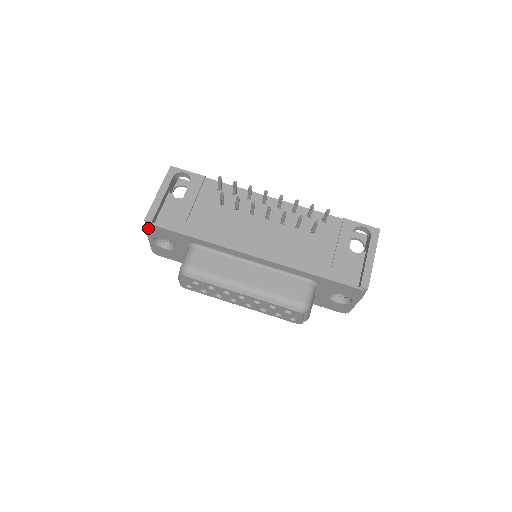
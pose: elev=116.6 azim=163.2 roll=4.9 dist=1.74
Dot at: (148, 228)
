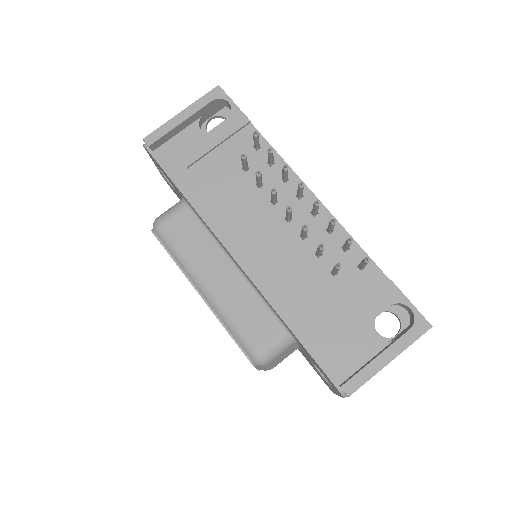
Dot at: (147, 151)
